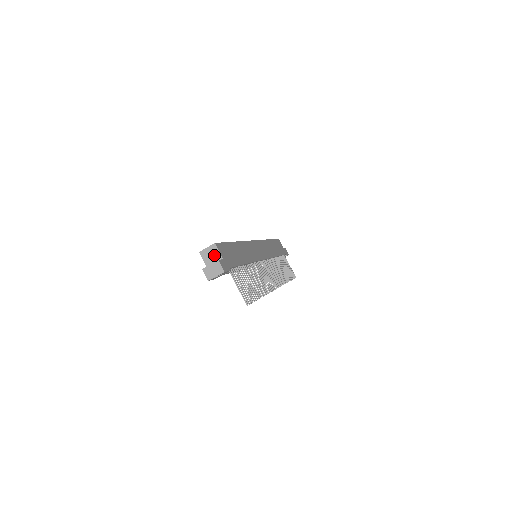
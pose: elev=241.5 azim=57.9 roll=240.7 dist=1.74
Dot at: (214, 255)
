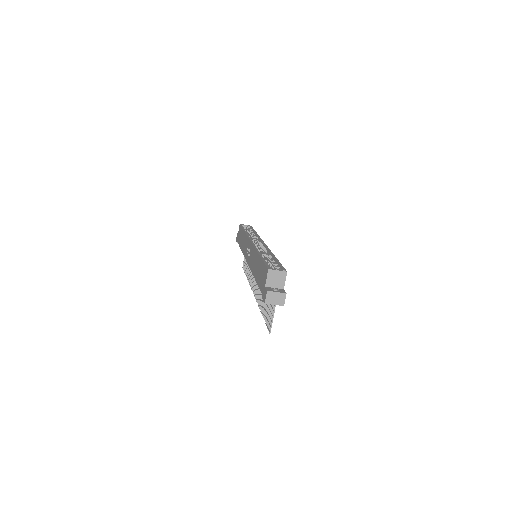
Dot at: (279, 281)
